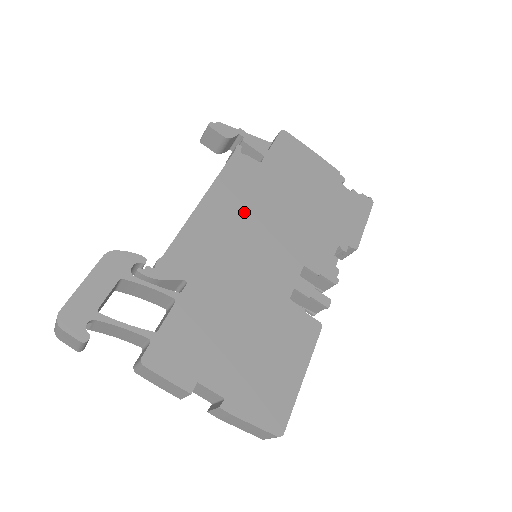
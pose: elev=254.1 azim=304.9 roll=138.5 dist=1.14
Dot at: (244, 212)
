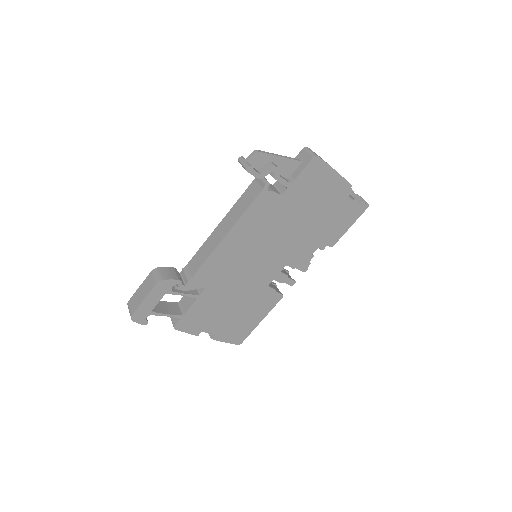
Dot at: (255, 238)
